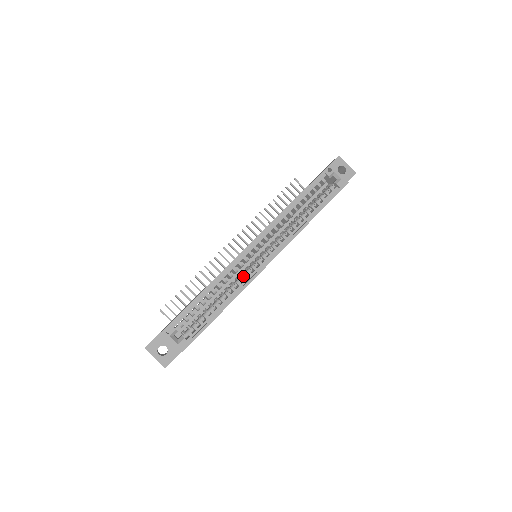
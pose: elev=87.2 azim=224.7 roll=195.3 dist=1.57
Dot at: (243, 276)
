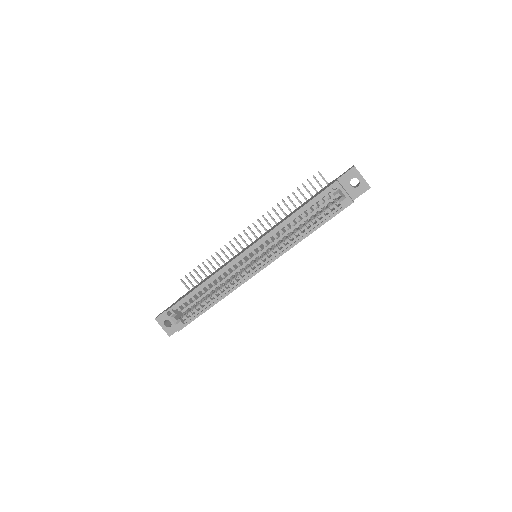
Dot at: (234, 279)
